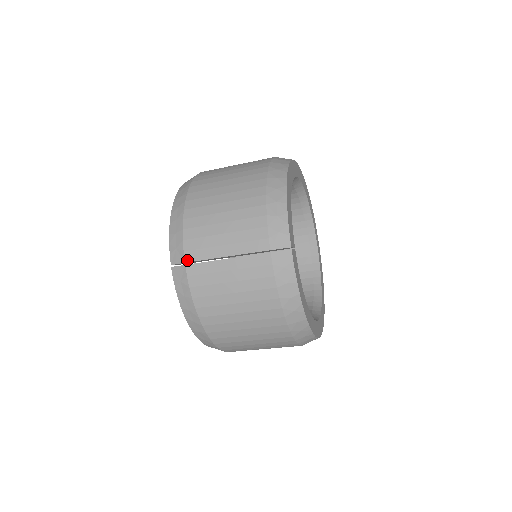
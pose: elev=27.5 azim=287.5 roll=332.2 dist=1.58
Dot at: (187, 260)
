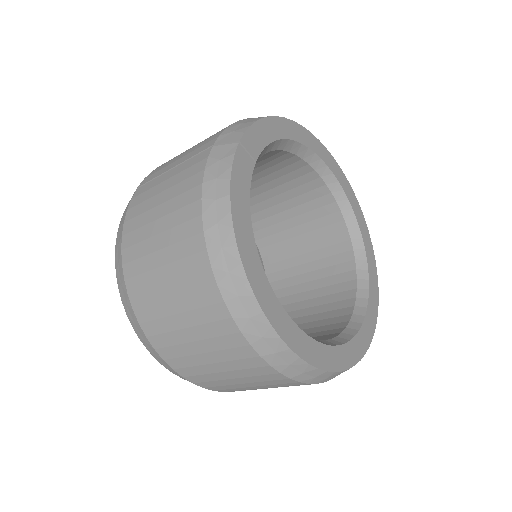
Dot at: (141, 184)
